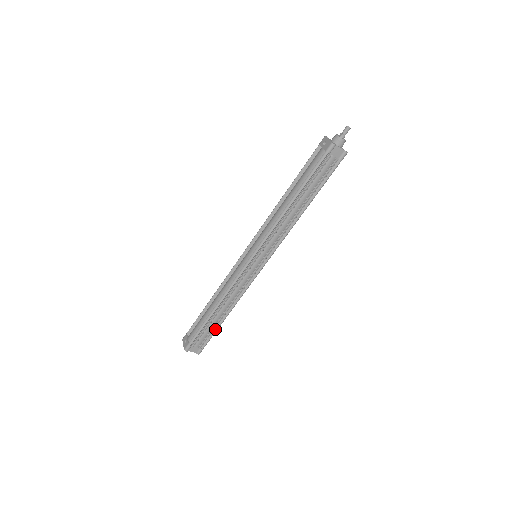
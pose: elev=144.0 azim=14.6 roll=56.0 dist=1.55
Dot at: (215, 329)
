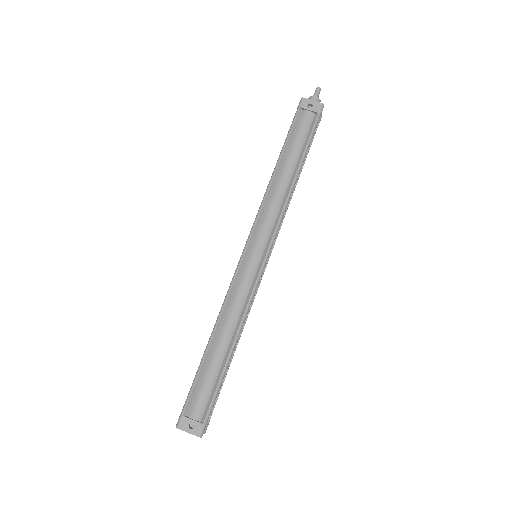
Dot at: (223, 380)
